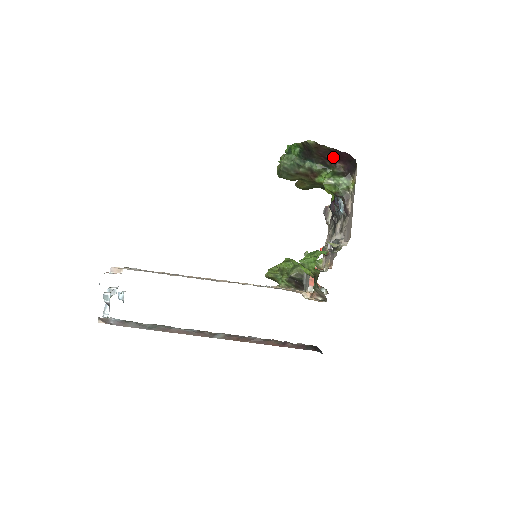
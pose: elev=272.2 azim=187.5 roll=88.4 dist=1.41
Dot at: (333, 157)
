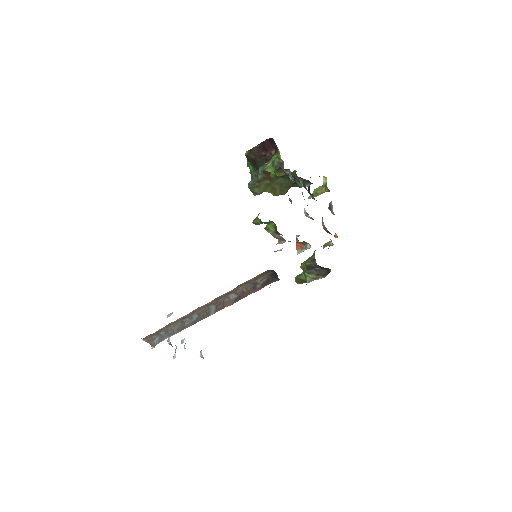
Dot at: (266, 151)
